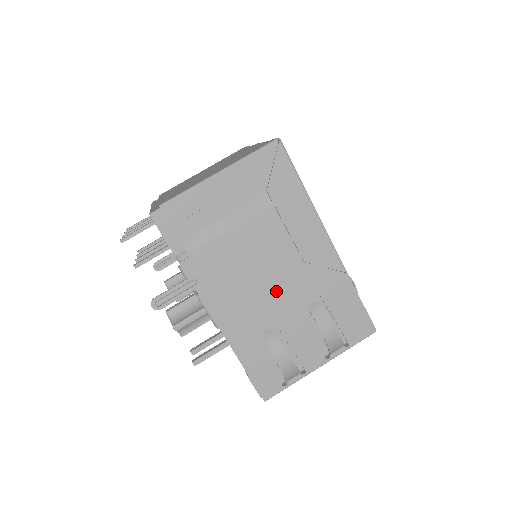
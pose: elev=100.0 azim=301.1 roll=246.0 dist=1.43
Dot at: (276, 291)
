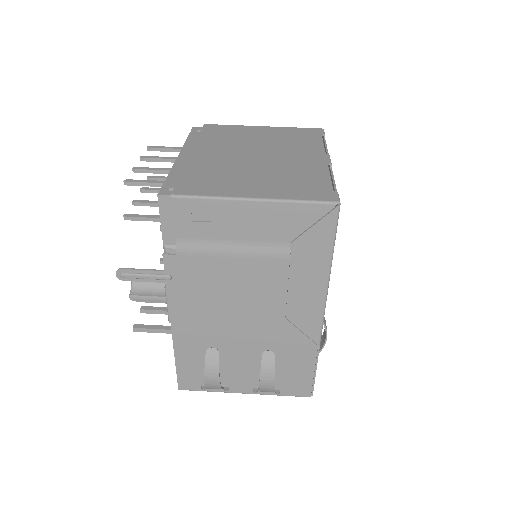
Dot at: (242, 324)
